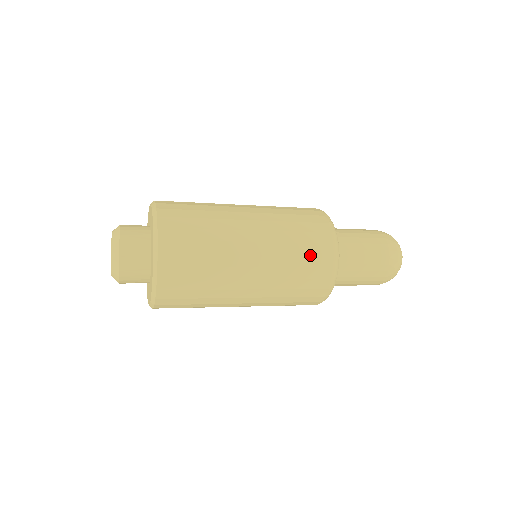
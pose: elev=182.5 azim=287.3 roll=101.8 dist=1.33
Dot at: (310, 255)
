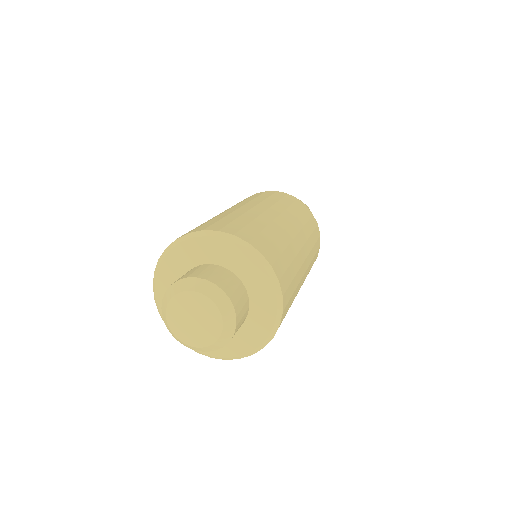
Dot at: occluded
